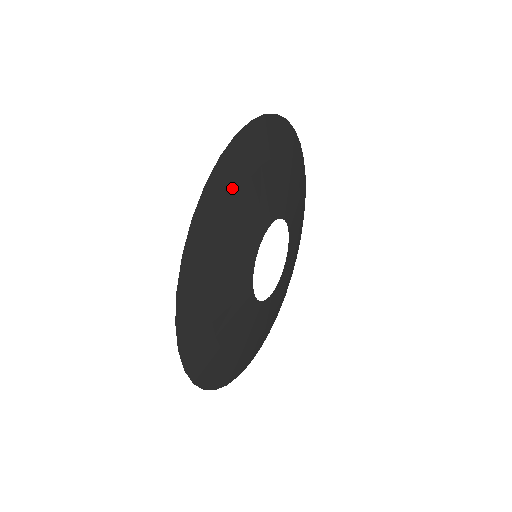
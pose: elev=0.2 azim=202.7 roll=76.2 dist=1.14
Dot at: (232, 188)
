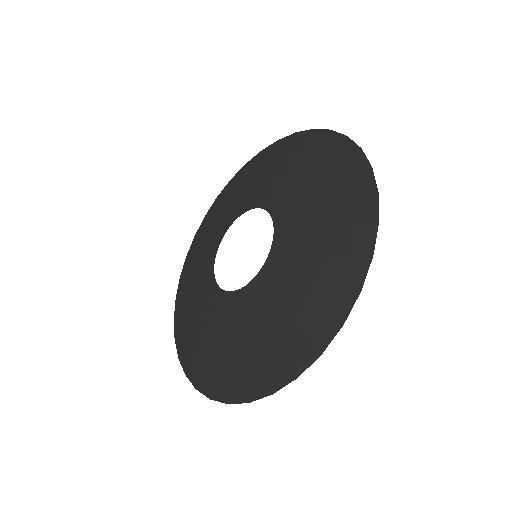
Dot at: occluded
